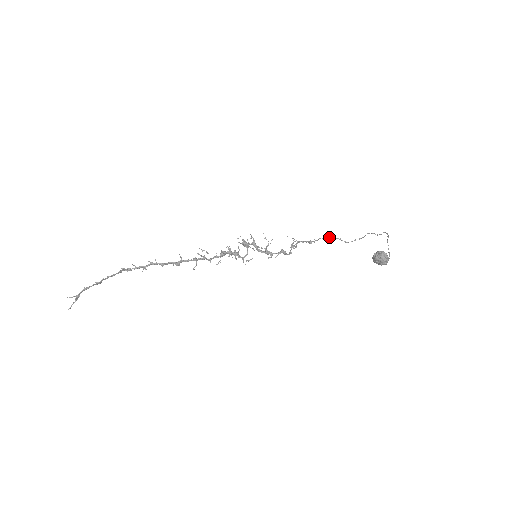
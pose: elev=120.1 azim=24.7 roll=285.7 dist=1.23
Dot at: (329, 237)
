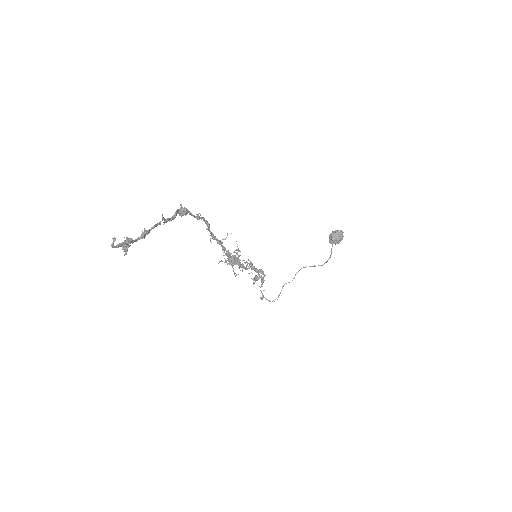
Dot at: occluded
